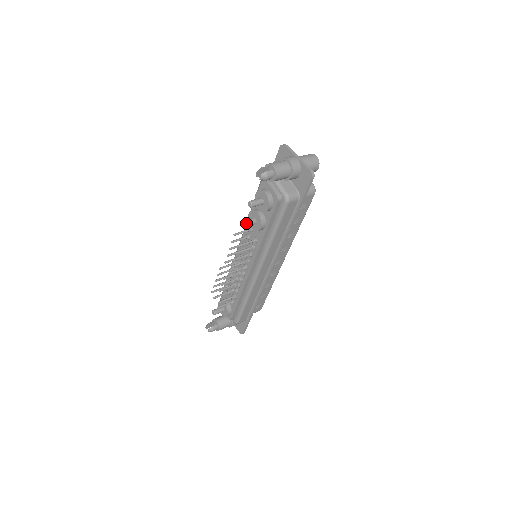
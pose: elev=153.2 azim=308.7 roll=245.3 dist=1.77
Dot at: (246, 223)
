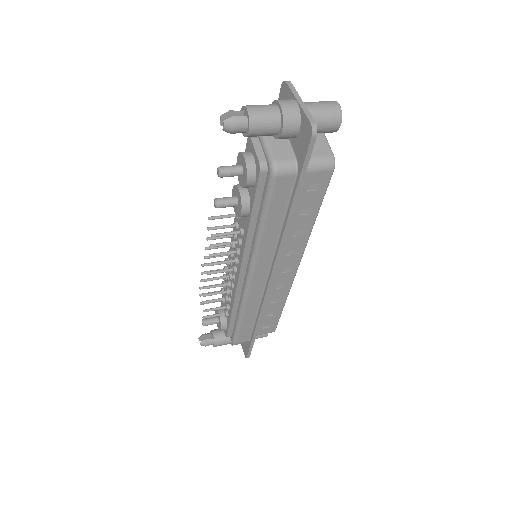
Dot at: (219, 202)
